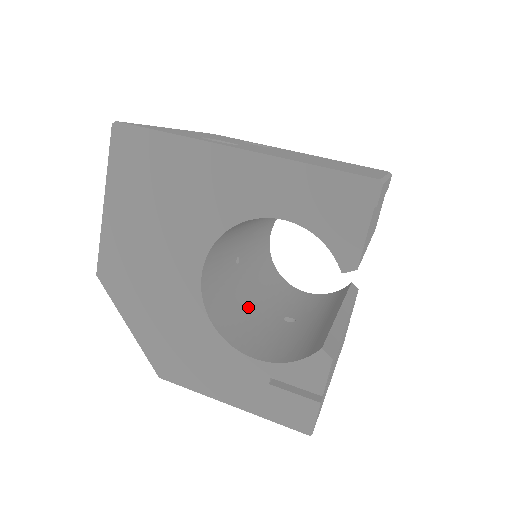
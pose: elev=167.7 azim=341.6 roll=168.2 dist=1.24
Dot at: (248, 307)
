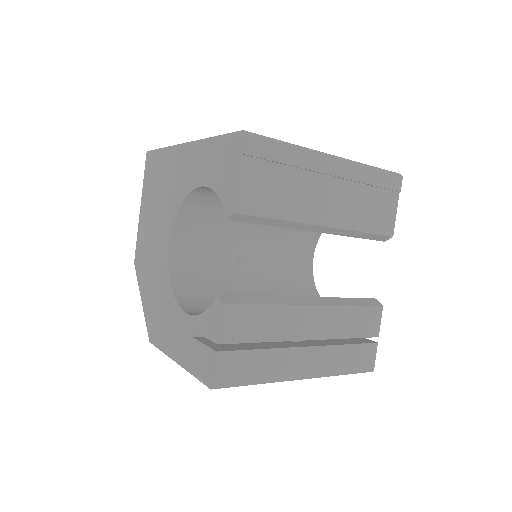
Dot at: occluded
